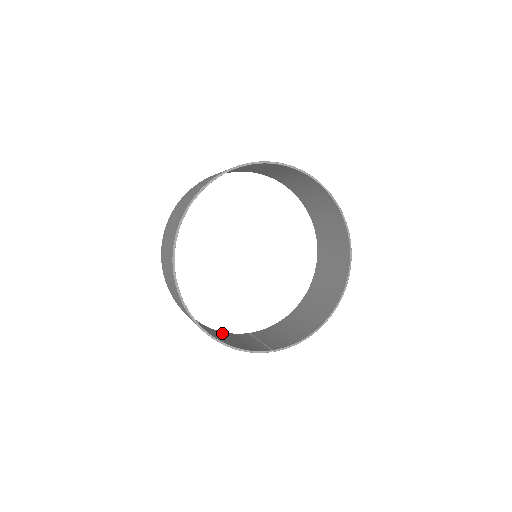
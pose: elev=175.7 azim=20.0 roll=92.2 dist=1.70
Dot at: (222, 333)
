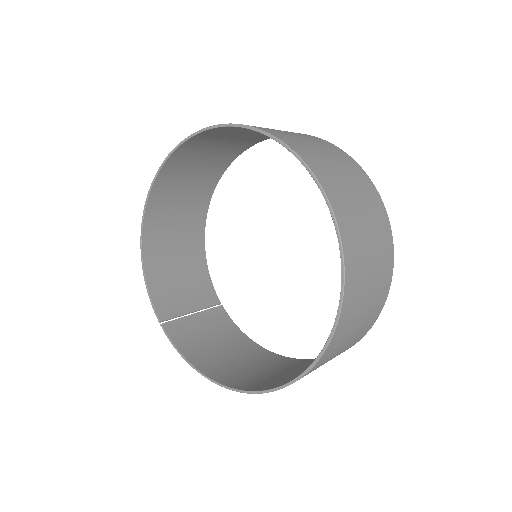
Dot at: (201, 271)
